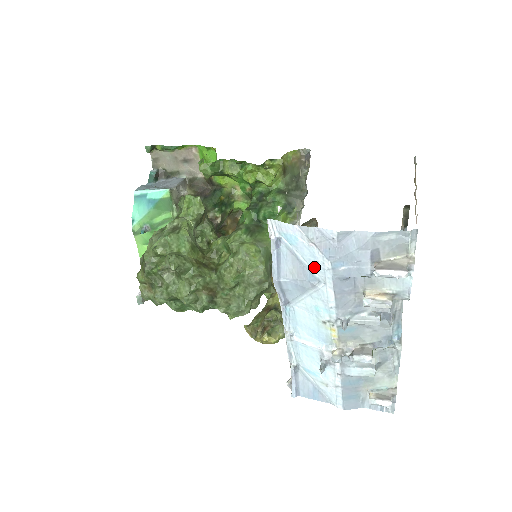
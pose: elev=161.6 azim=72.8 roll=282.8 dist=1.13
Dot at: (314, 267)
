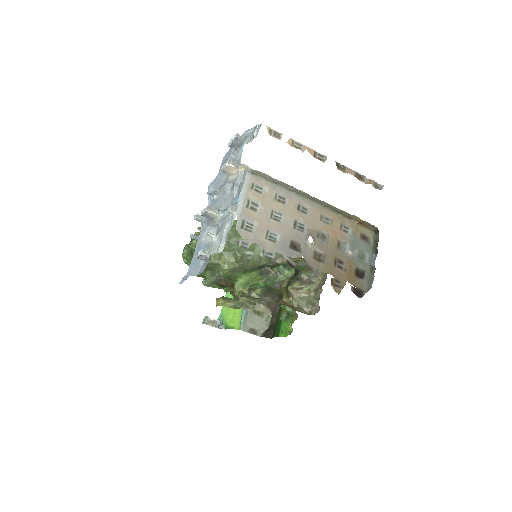
Dot at: occluded
